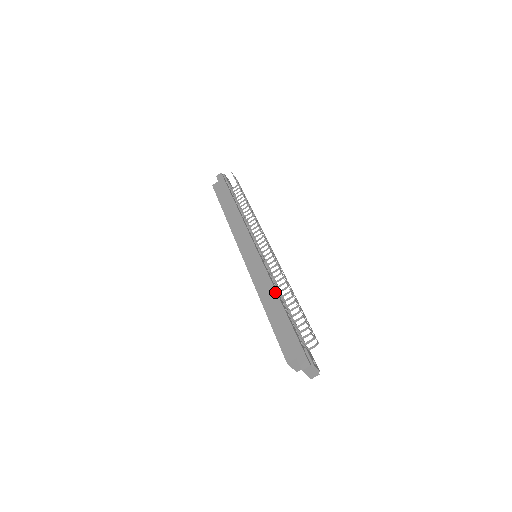
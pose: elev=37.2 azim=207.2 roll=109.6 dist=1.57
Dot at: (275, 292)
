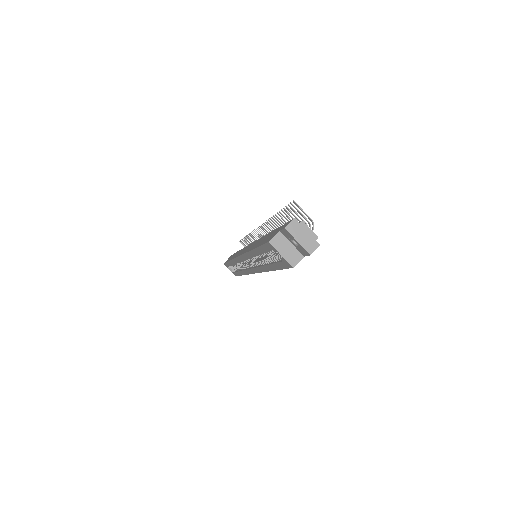
Dot at: occluded
